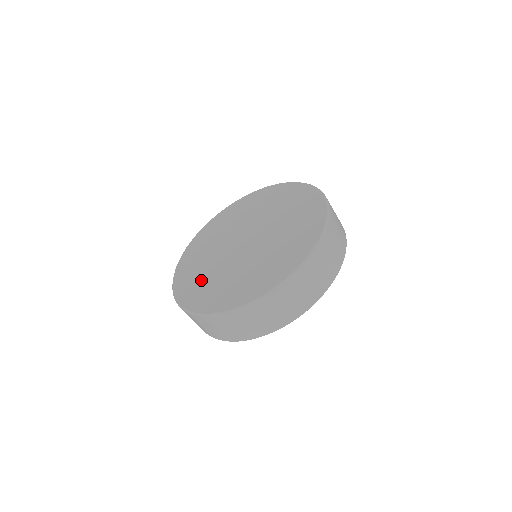
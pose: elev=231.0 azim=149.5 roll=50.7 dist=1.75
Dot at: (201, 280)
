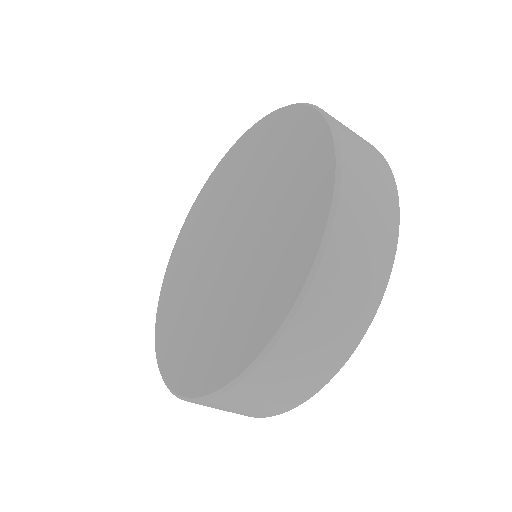
Dot at: (179, 320)
